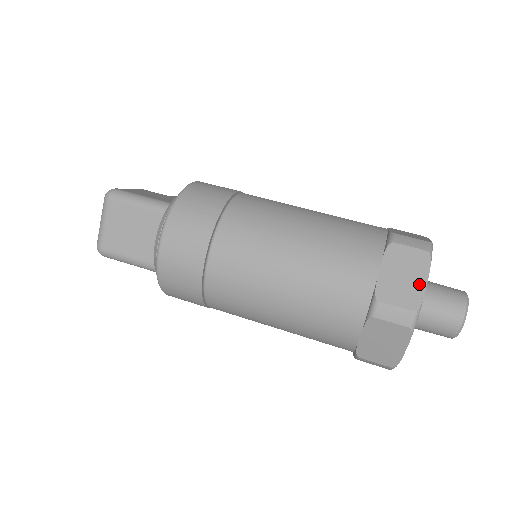
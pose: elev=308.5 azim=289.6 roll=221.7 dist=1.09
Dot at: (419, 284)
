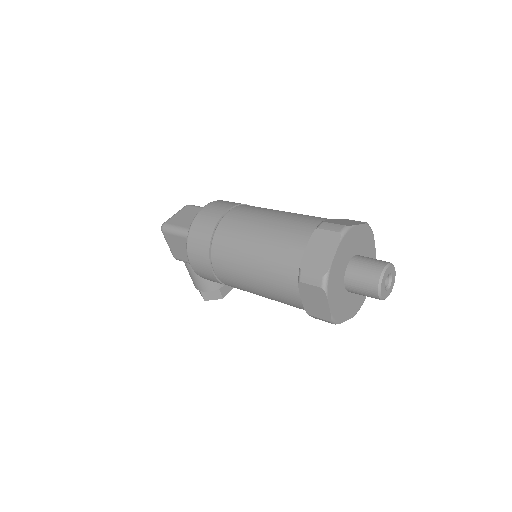
Dot at: (354, 224)
